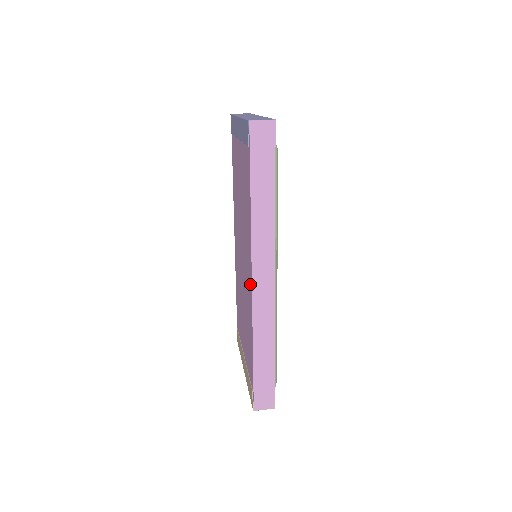
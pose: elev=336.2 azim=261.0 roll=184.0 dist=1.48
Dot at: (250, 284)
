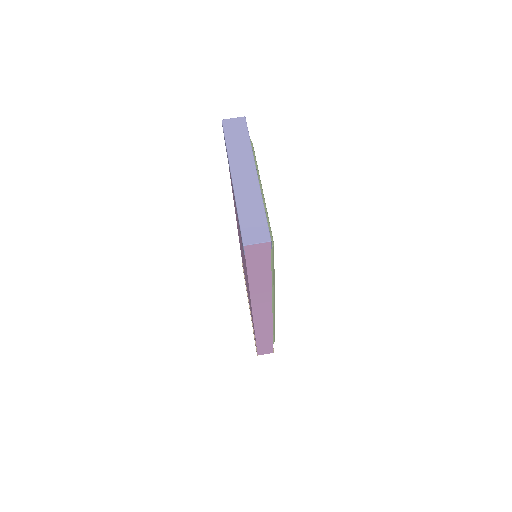
Dot at: (251, 309)
